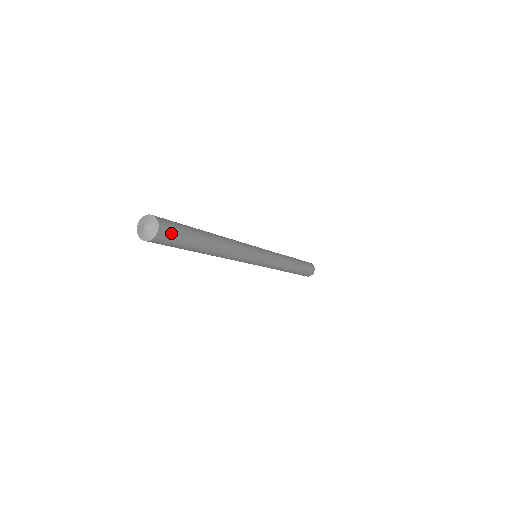
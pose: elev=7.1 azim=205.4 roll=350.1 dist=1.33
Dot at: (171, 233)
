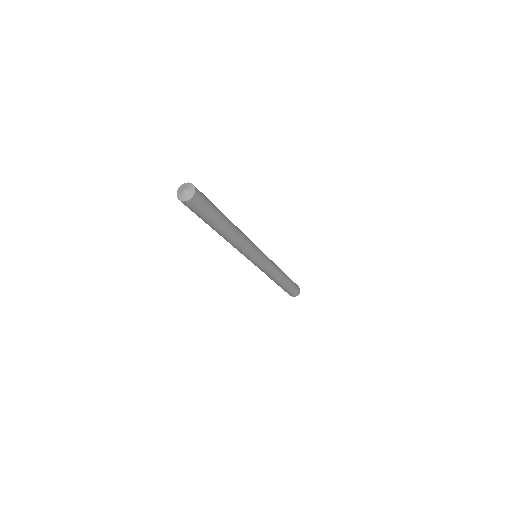
Dot at: (198, 206)
